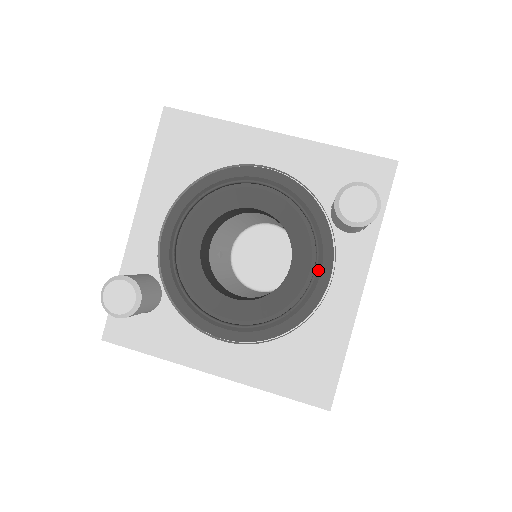
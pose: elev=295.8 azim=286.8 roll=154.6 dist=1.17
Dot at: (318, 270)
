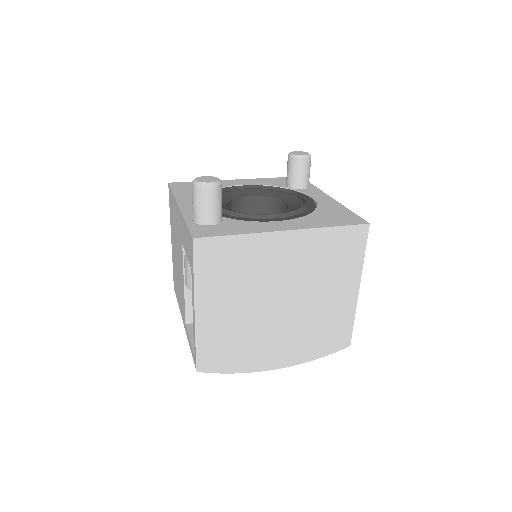
Dot at: (302, 196)
